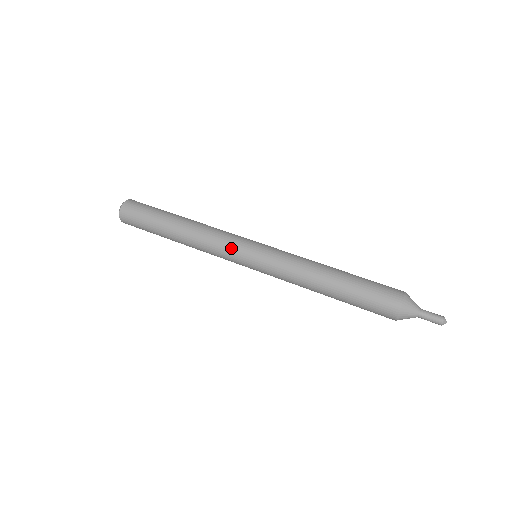
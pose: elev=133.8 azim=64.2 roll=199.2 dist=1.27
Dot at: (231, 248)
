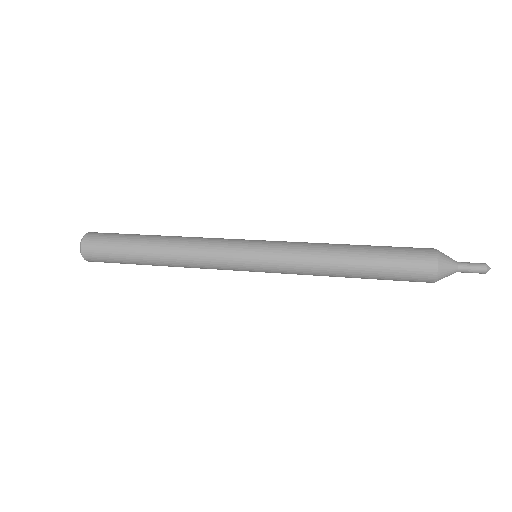
Dot at: (229, 241)
